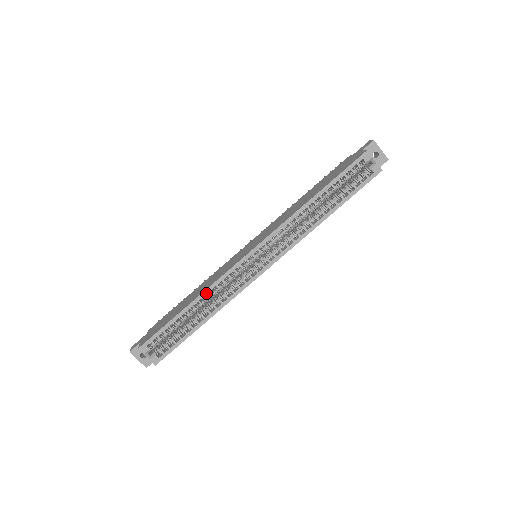
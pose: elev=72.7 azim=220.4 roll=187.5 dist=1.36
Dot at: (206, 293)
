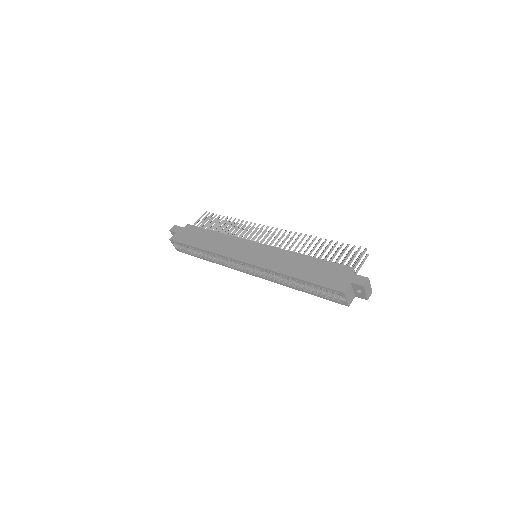
Dot at: (211, 253)
